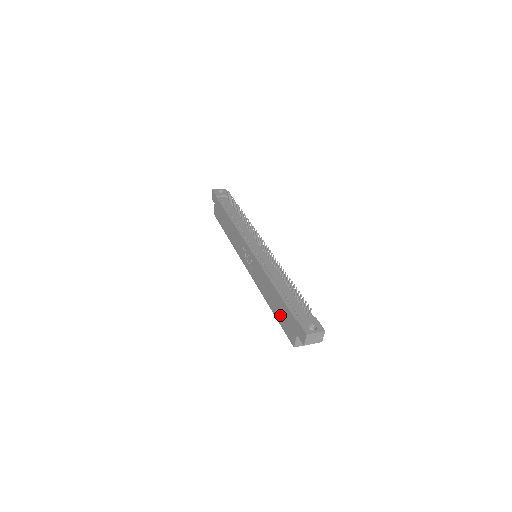
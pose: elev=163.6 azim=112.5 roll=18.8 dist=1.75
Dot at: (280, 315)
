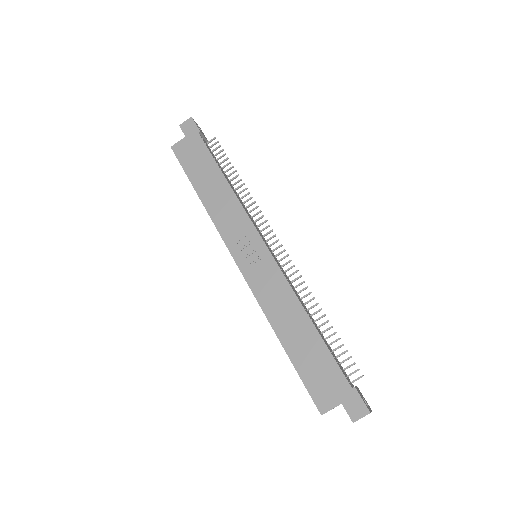
Dot at: (307, 363)
